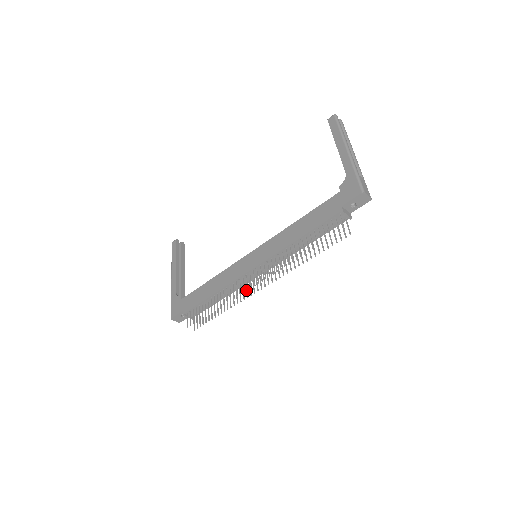
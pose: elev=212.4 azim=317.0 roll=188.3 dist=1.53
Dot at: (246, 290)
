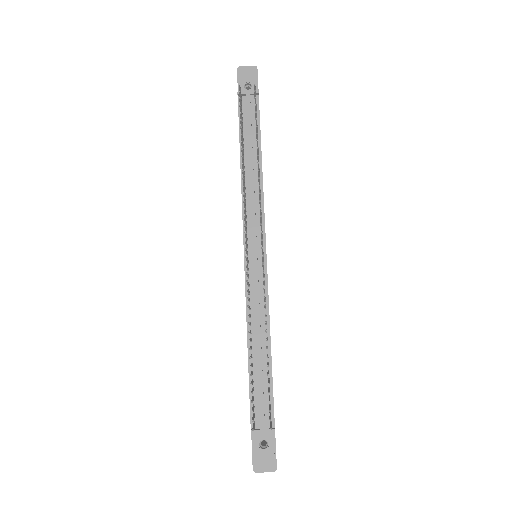
Dot at: occluded
